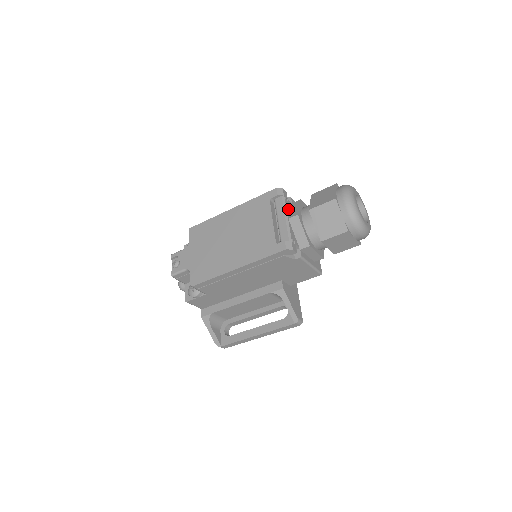
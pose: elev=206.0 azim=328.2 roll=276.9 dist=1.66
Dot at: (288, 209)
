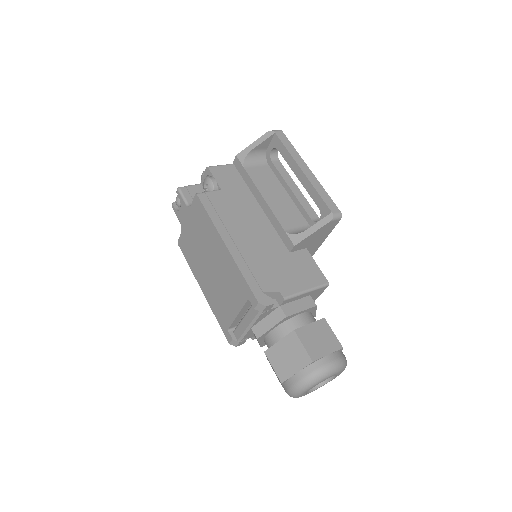
Dot at: (261, 318)
